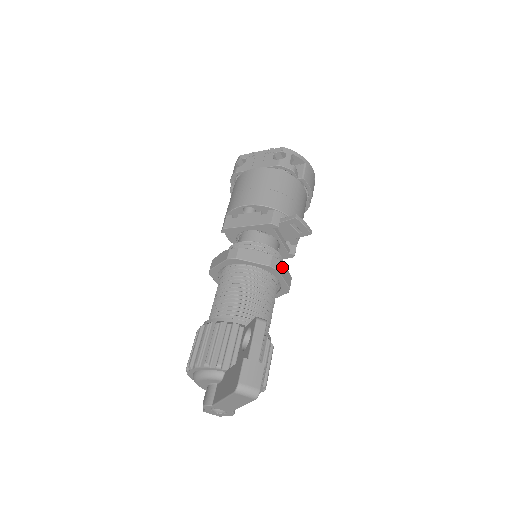
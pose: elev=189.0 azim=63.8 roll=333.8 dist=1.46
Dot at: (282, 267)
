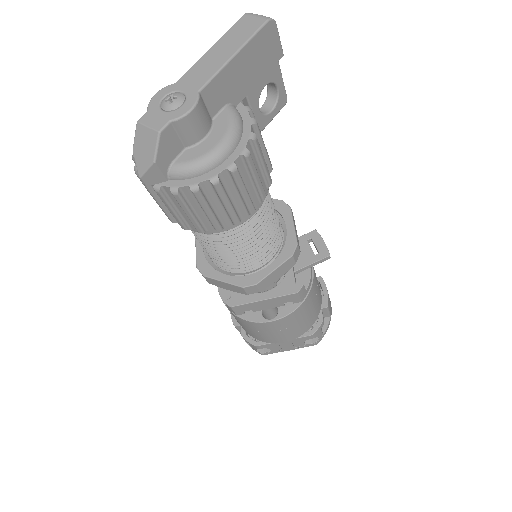
Dot at: (294, 222)
